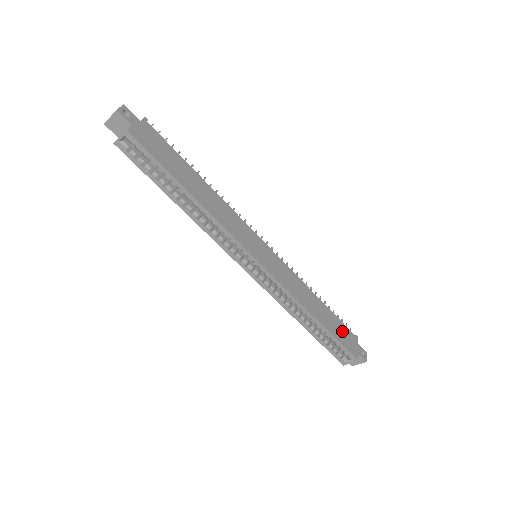
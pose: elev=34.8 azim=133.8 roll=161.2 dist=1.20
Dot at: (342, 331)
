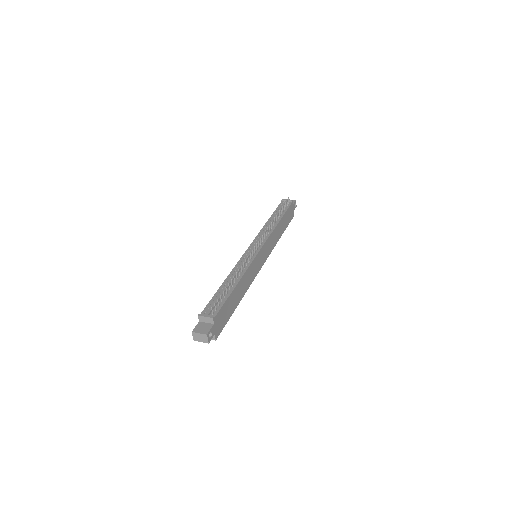
Dot at: (288, 215)
